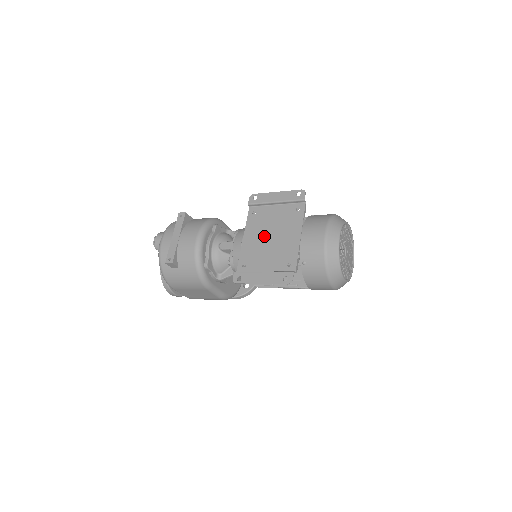
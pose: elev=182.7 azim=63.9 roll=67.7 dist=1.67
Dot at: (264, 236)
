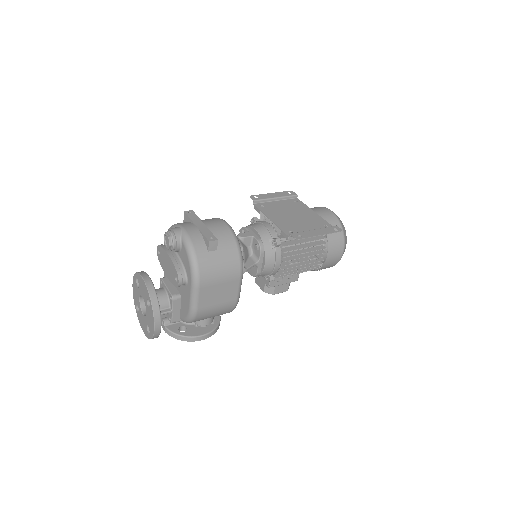
Dot at: (287, 216)
